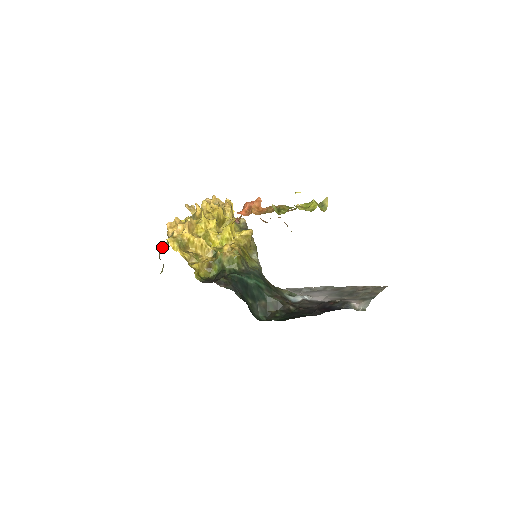
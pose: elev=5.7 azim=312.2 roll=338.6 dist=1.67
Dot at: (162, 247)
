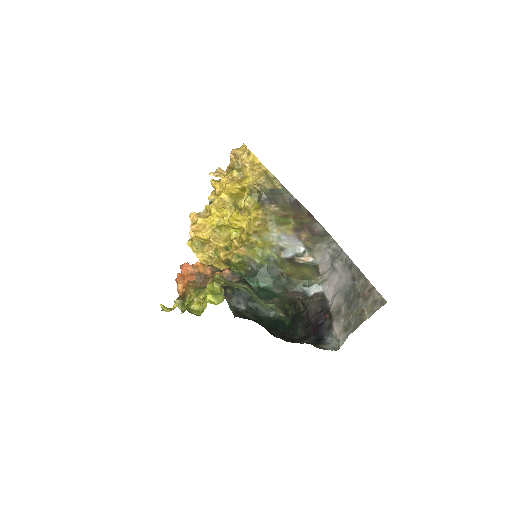
Dot at: occluded
